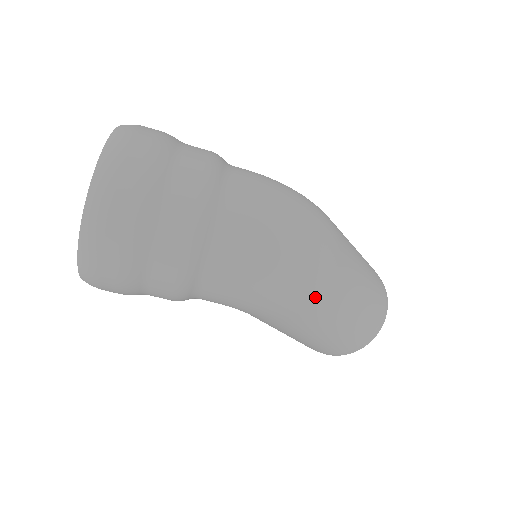
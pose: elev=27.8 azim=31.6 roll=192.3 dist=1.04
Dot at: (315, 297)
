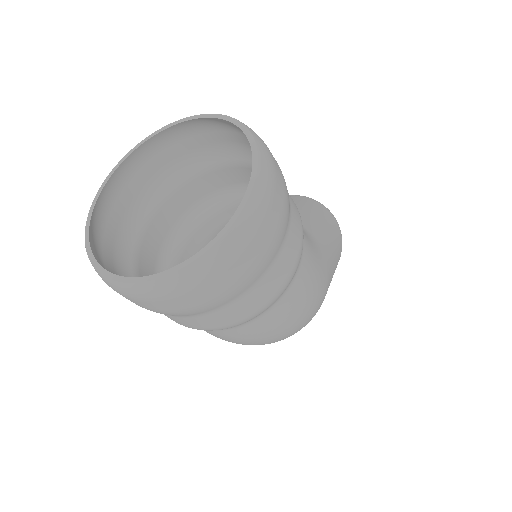
Dot at: occluded
